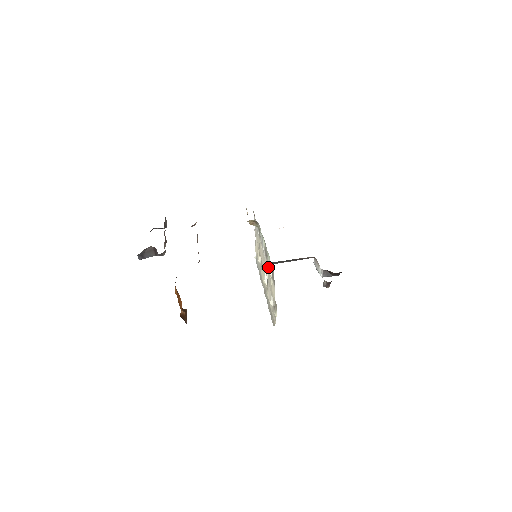
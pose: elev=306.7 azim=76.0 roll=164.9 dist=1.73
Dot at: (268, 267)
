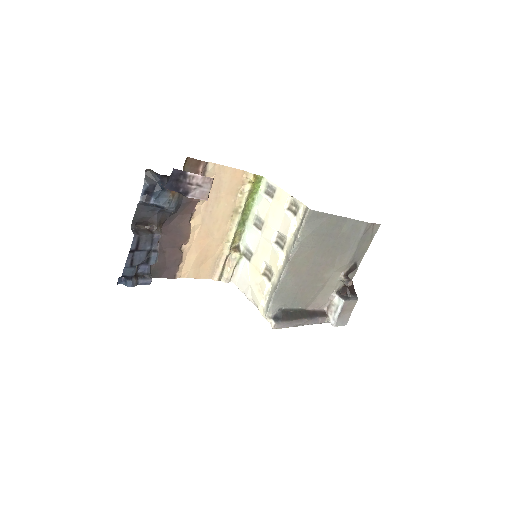
Dot at: (266, 216)
